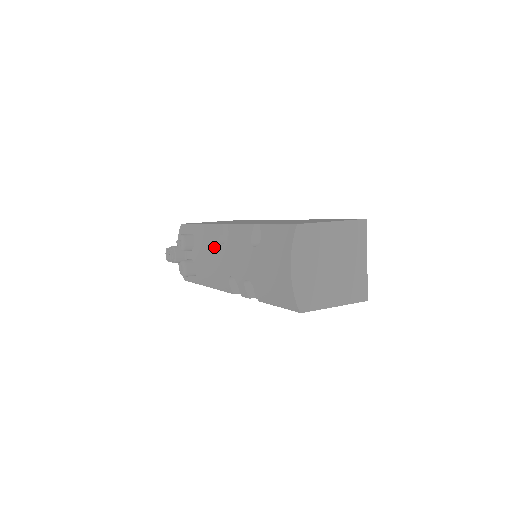
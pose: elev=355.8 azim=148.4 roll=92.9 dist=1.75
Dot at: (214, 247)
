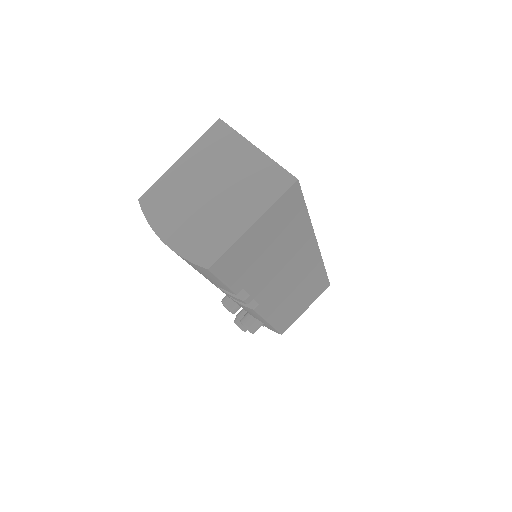
Dot at: occluded
